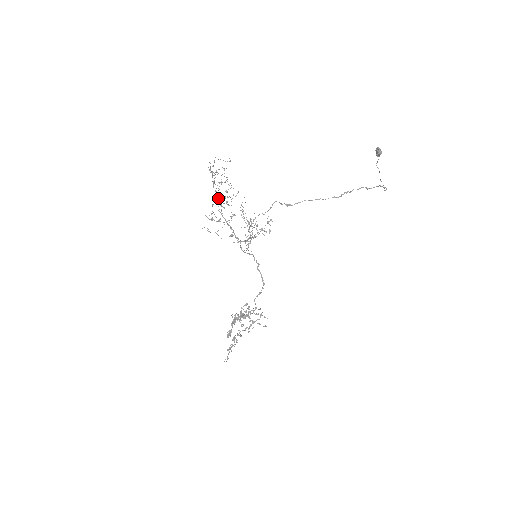
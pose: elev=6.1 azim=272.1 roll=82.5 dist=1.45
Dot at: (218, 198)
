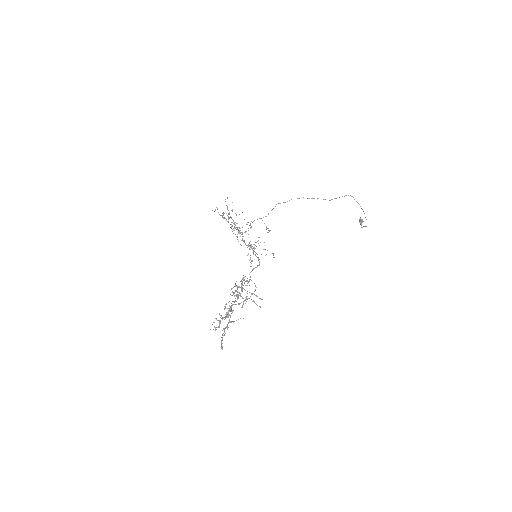
Dot at: occluded
